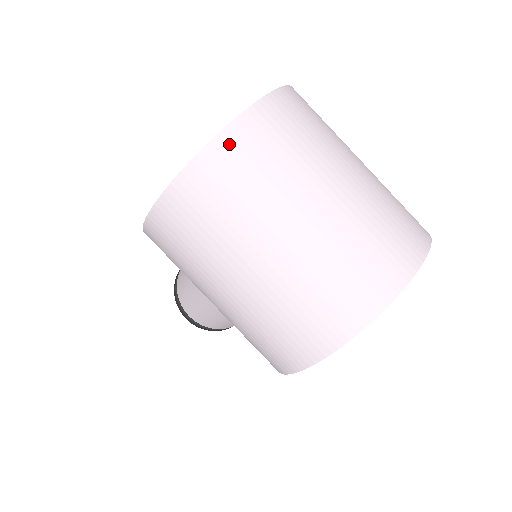
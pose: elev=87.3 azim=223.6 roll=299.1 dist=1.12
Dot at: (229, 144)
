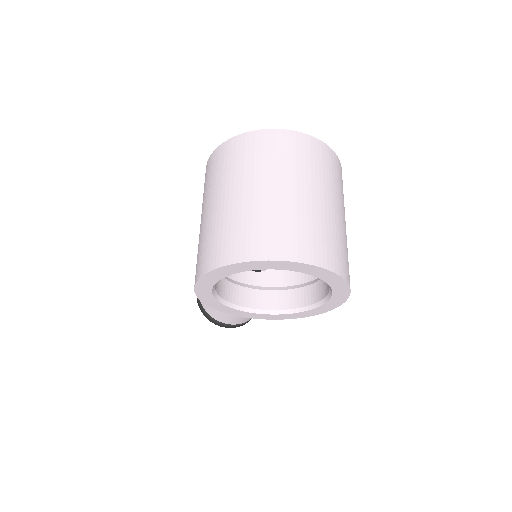
Dot at: (268, 136)
